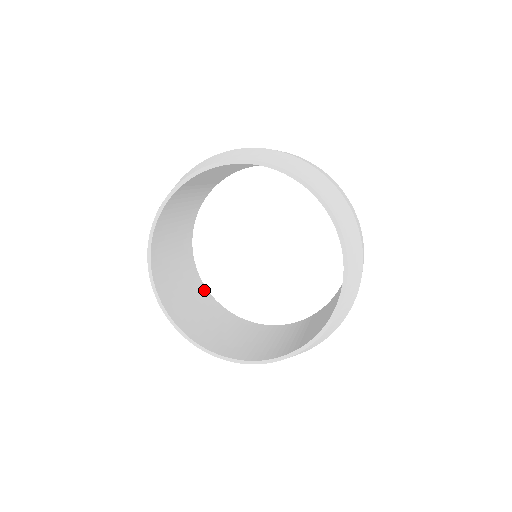
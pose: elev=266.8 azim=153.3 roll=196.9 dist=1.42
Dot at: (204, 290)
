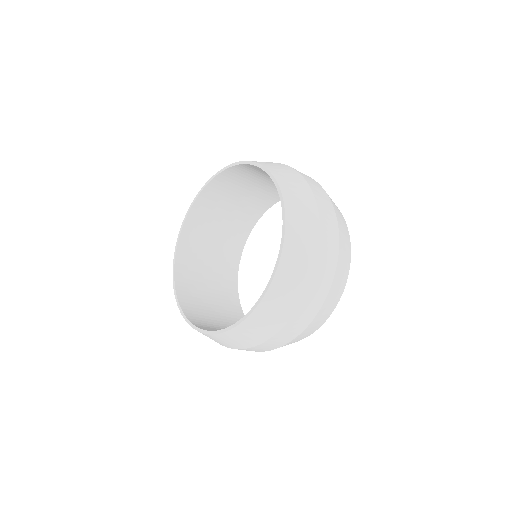
Dot at: (234, 268)
